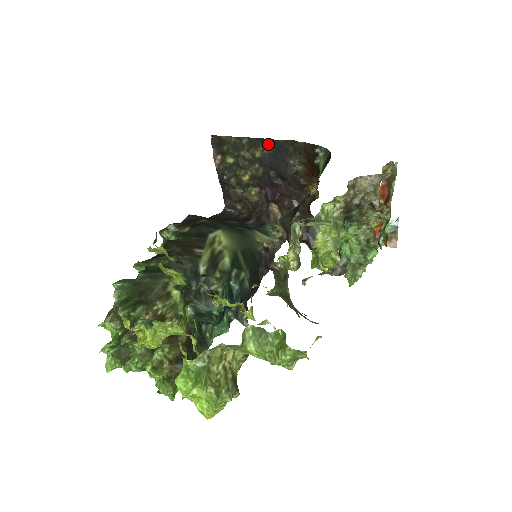
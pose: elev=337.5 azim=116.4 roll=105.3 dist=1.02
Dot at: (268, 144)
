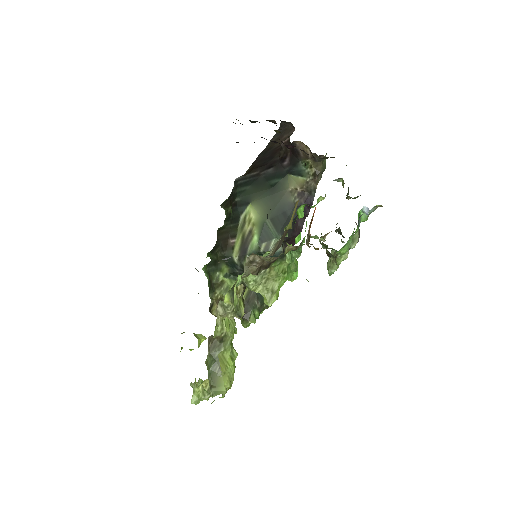
Dot at: occluded
